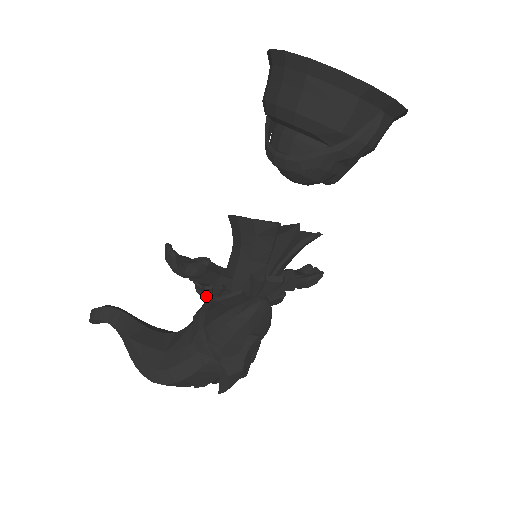
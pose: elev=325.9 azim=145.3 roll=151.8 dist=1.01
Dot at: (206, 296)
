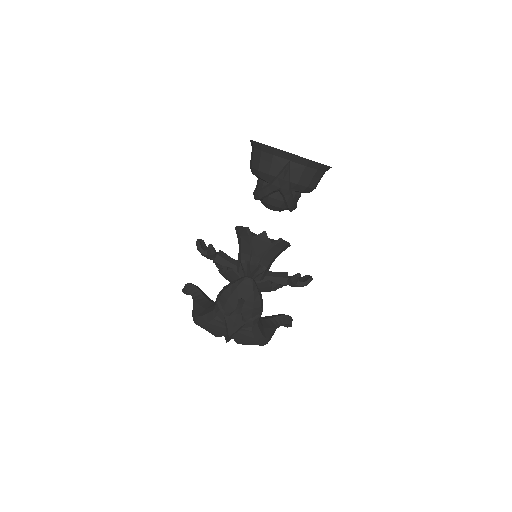
Dot at: (221, 273)
